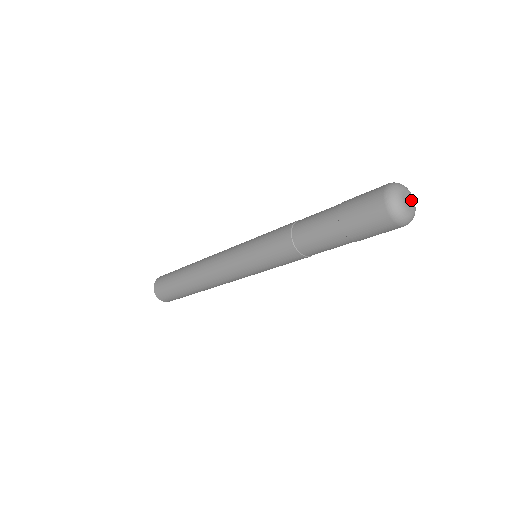
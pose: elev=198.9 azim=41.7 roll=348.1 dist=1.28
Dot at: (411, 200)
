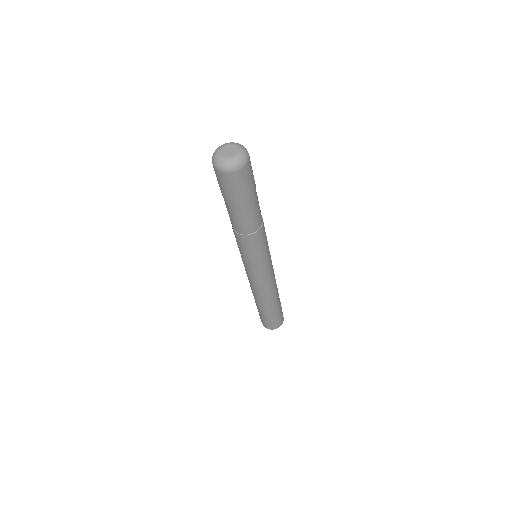
Dot at: (230, 148)
